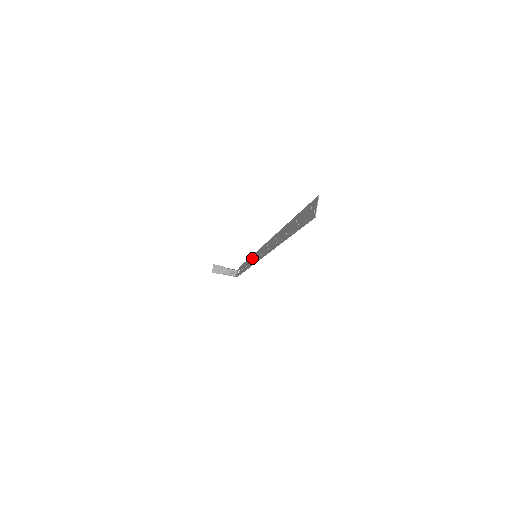
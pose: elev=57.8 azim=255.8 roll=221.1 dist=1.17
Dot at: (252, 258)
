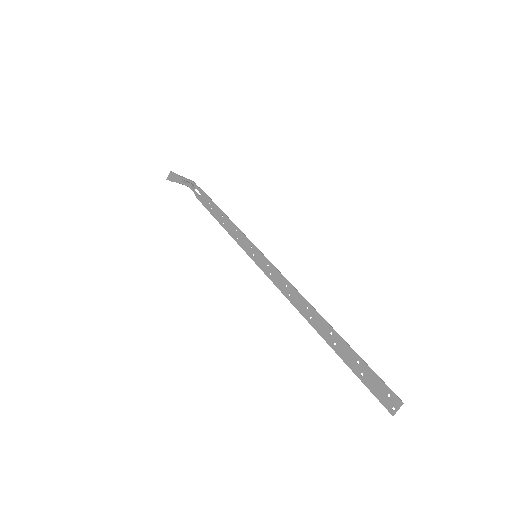
Dot at: (243, 238)
